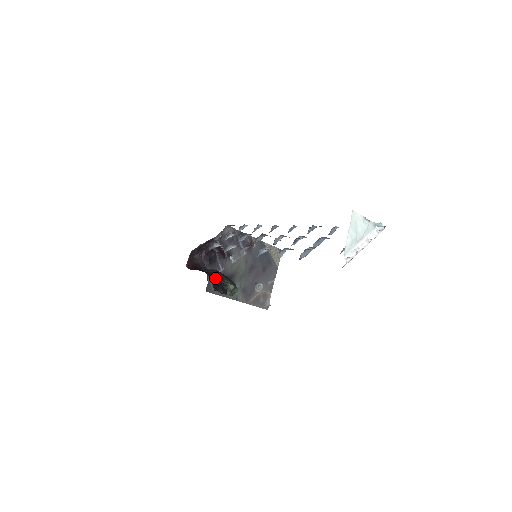
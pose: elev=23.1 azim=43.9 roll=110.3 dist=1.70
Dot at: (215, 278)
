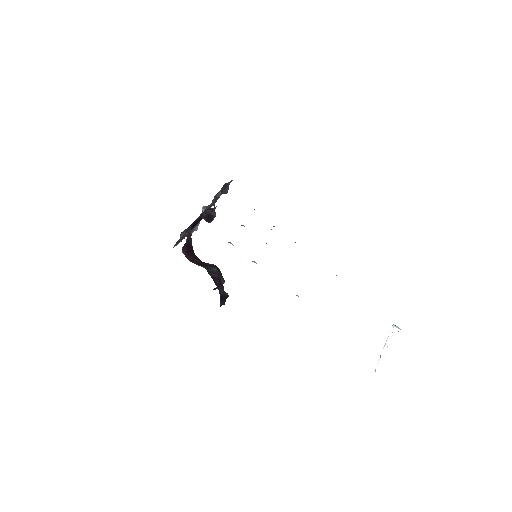
Dot at: (222, 290)
